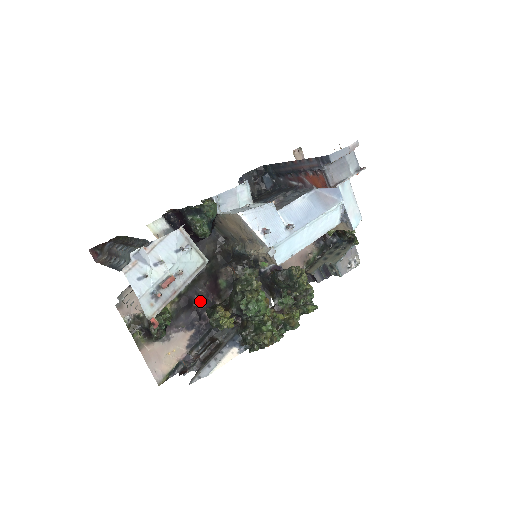
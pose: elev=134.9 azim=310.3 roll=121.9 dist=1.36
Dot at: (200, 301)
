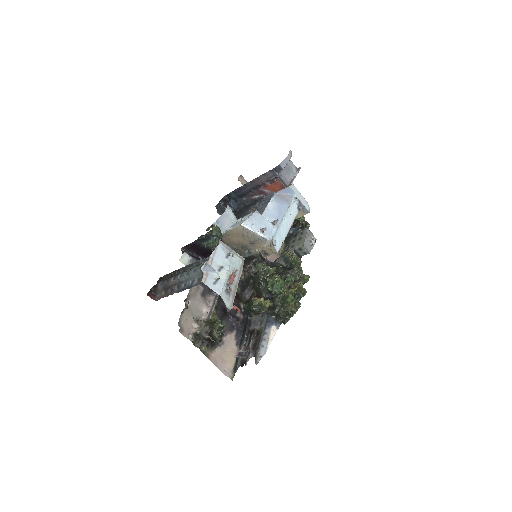
Dot at: occluded
